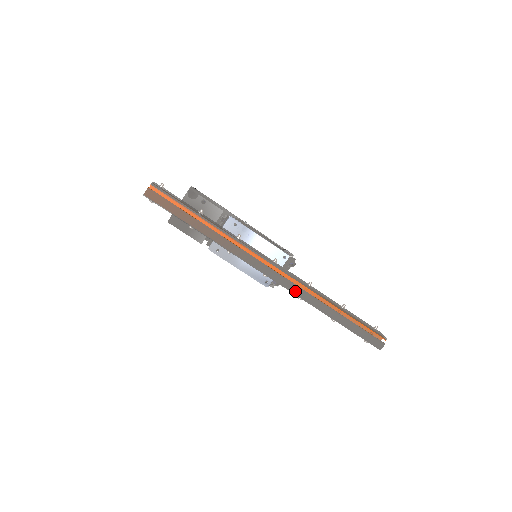
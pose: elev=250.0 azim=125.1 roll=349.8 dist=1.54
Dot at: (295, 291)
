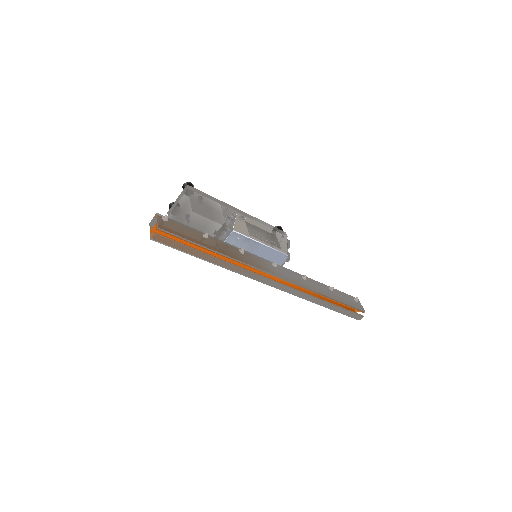
Dot at: (293, 293)
